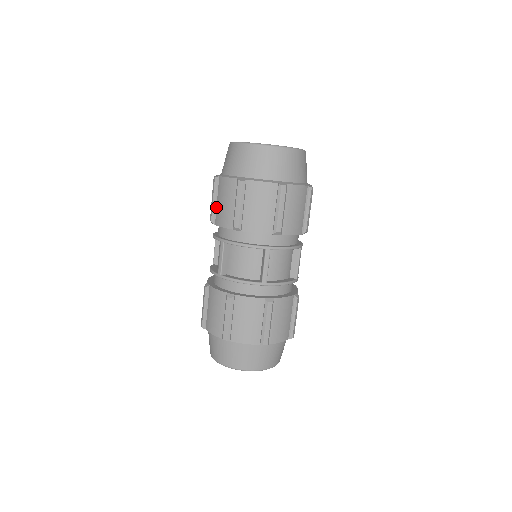
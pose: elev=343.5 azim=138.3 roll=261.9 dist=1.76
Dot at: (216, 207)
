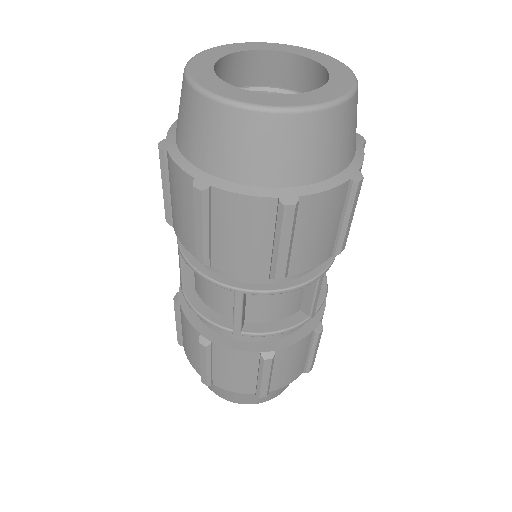
Dot at: (210, 240)
